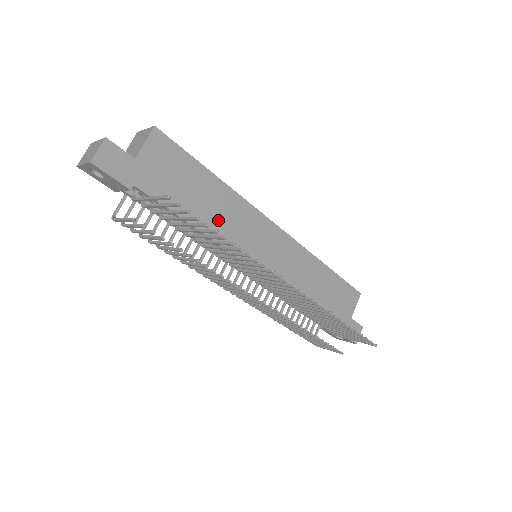
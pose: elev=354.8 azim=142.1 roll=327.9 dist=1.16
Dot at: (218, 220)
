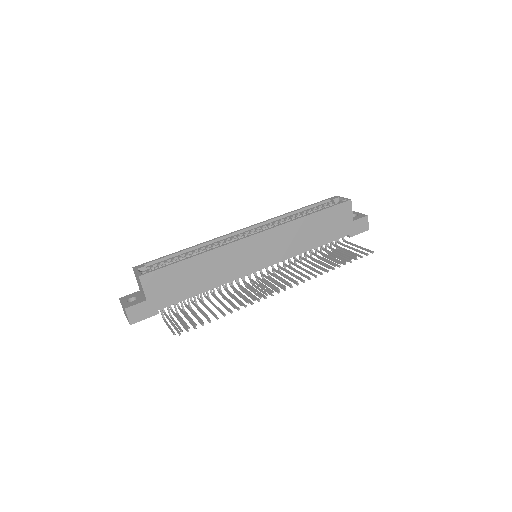
Dot at: (216, 274)
